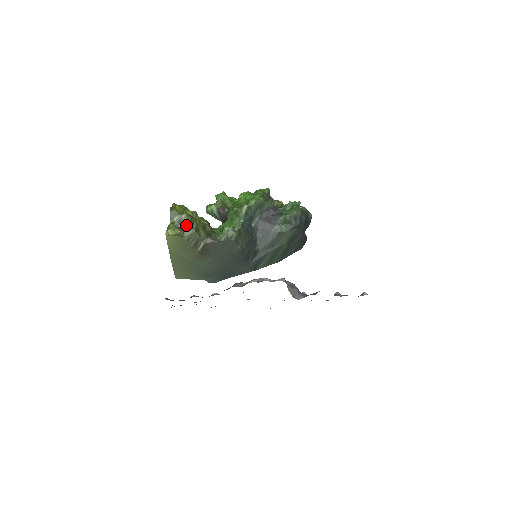
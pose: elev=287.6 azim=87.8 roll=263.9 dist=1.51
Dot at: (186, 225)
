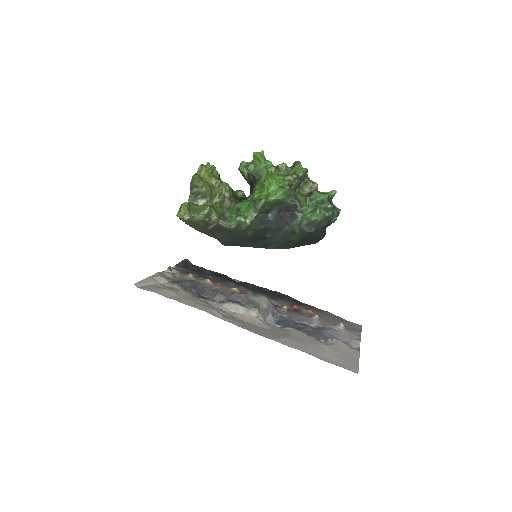
Dot at: (204, 198)
